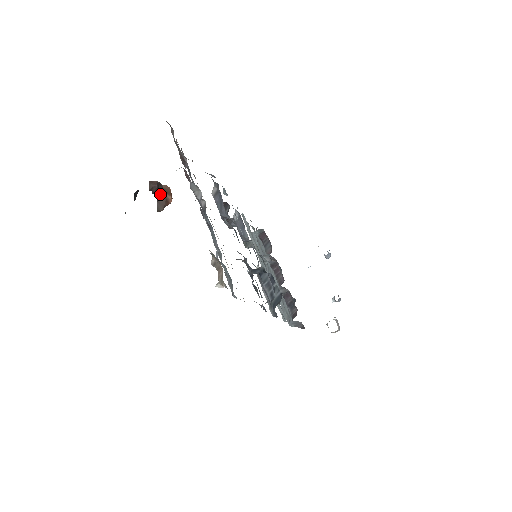
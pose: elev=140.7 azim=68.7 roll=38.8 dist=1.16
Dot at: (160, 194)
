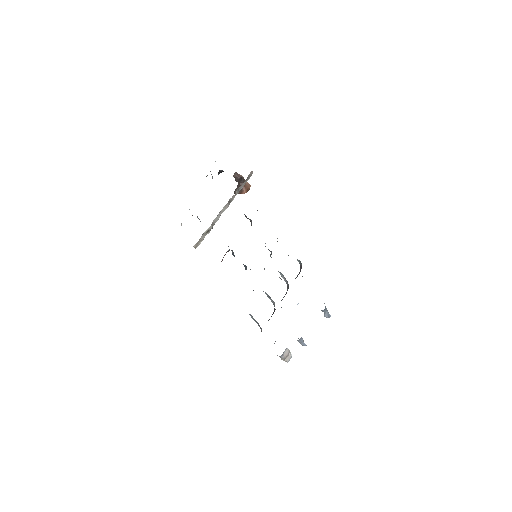
Dot at: (240, 184)
